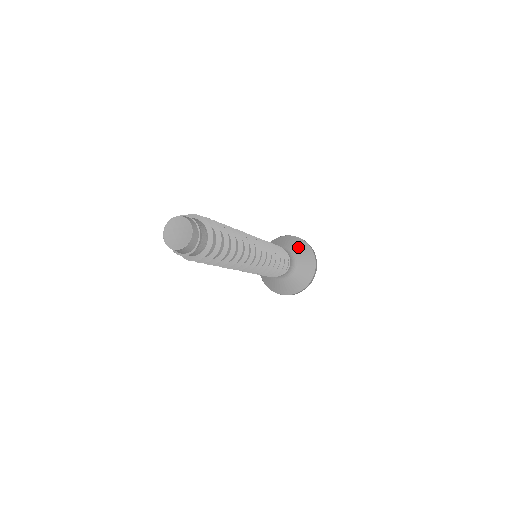
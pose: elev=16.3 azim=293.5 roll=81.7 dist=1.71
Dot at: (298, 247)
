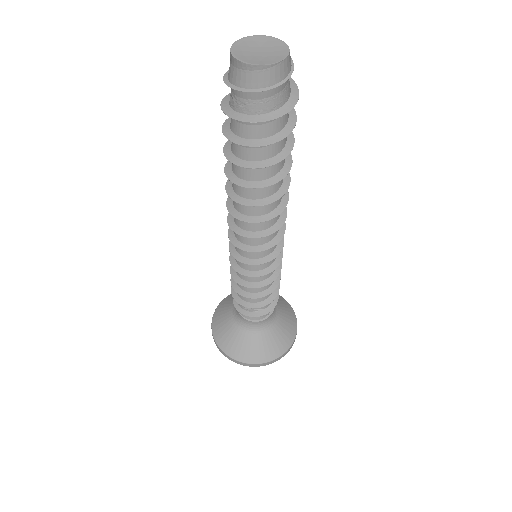
Dot at: occluded
